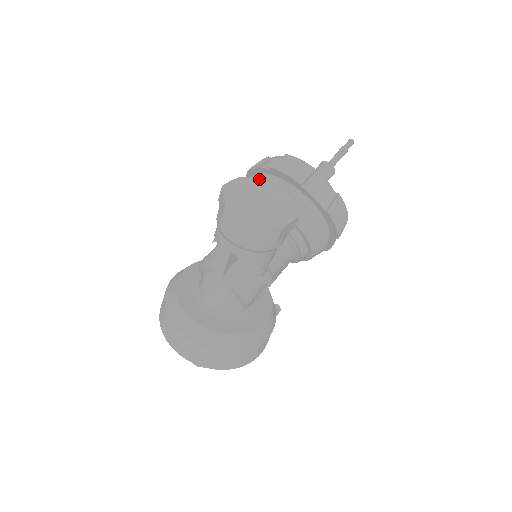
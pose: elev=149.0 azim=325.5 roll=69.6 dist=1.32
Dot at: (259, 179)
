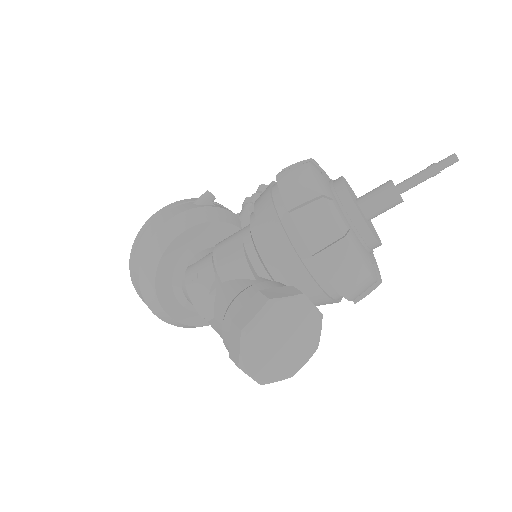
Dot at: (291, 299)
